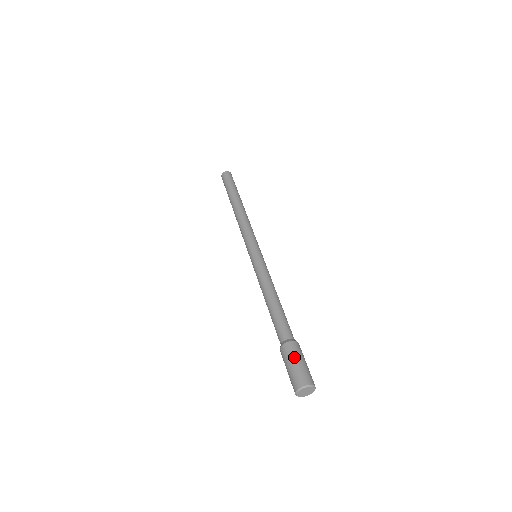
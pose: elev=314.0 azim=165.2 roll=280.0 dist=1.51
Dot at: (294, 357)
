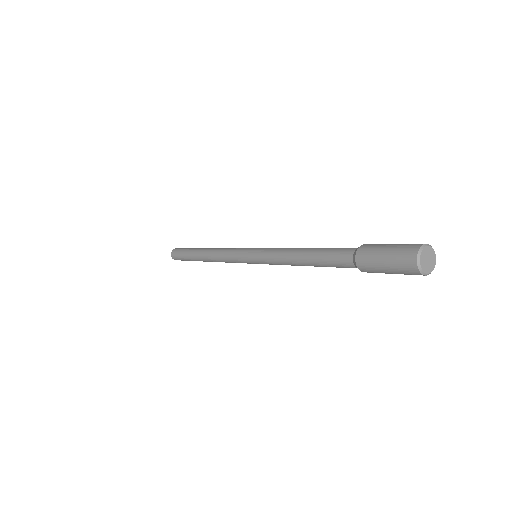
Dot at: occluded
